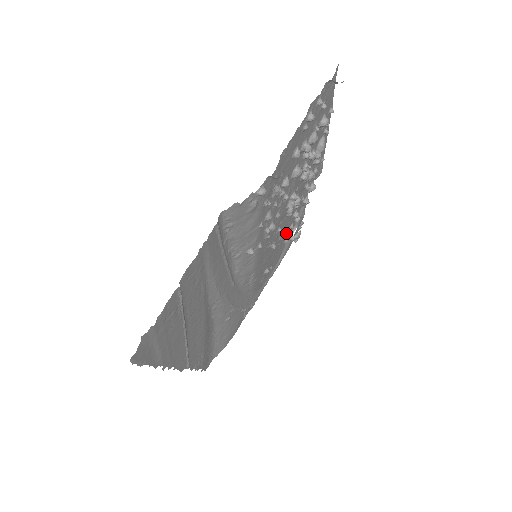
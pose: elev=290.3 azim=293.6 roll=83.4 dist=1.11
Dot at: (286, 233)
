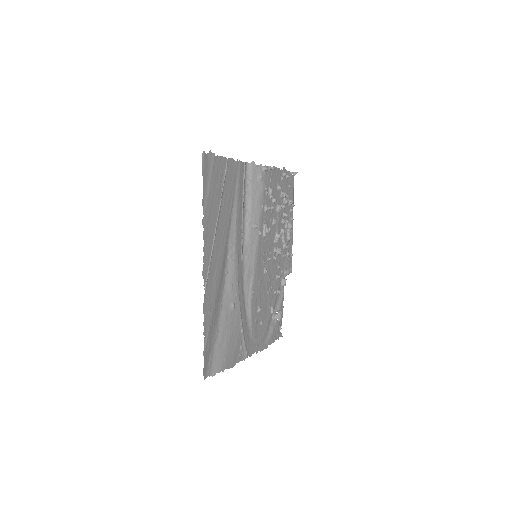
Dot at: (272, 294)
